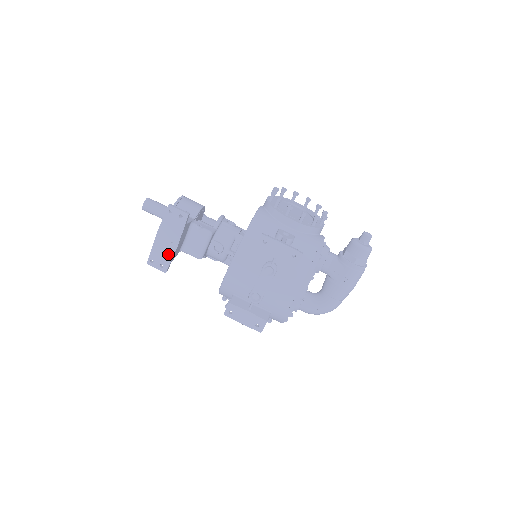
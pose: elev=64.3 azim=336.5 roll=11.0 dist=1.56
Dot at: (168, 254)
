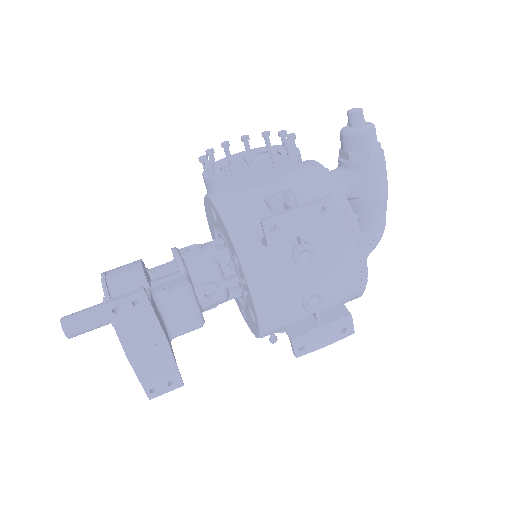
Dot at: (165, 363)
